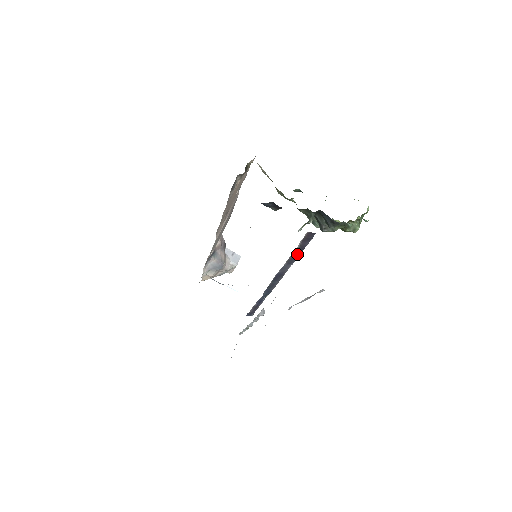
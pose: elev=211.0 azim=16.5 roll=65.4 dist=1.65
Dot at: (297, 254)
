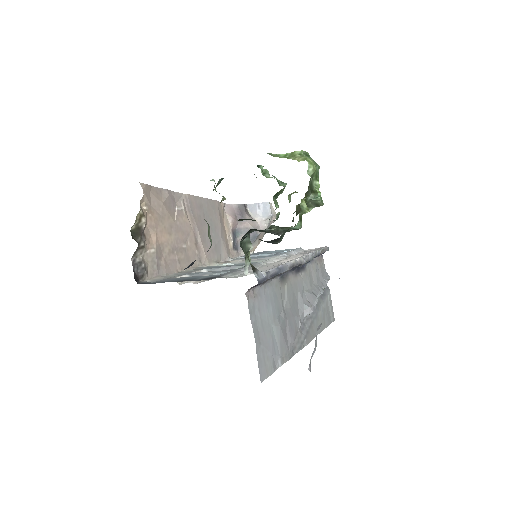
Dot at: (275, 276)
